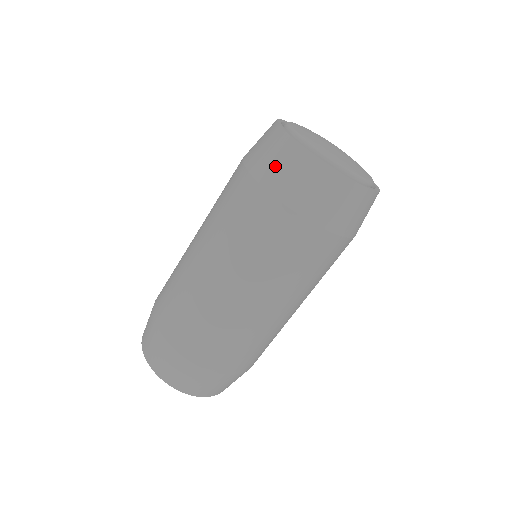
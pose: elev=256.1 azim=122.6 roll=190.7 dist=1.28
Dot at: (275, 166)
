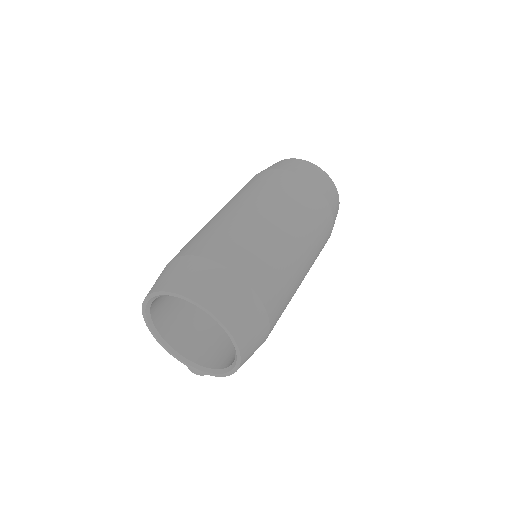
Dot at: (276, 165)
